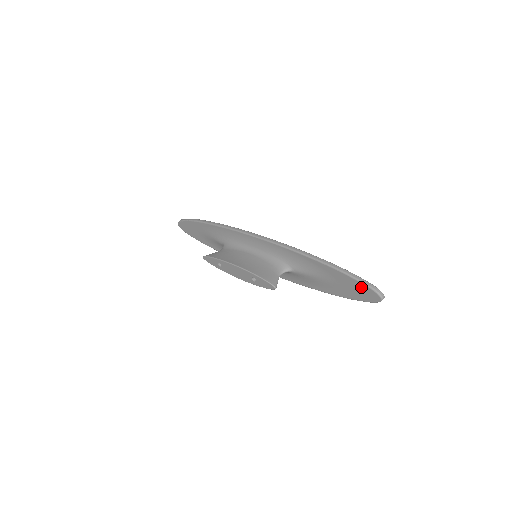
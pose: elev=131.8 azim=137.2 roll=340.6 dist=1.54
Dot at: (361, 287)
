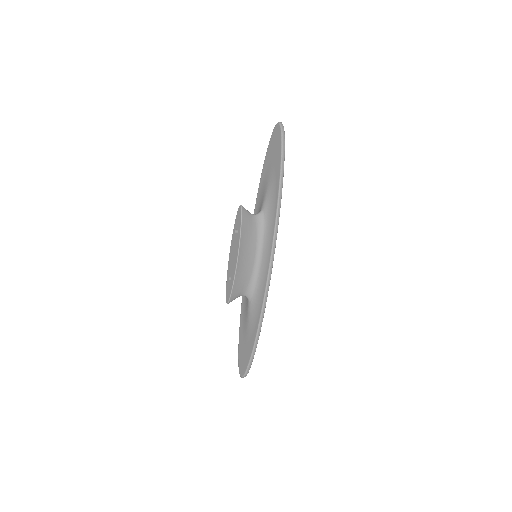
Dot at: (272, 140)
